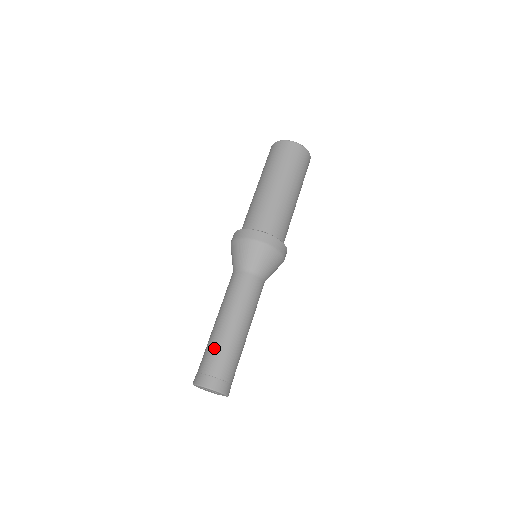
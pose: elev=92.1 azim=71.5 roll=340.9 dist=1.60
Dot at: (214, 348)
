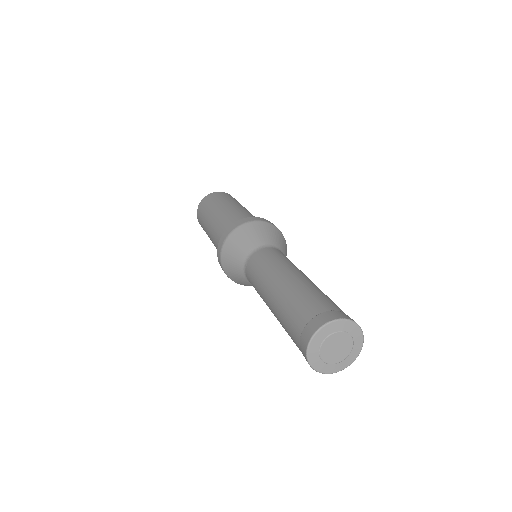
Dot at: (294, 299)
